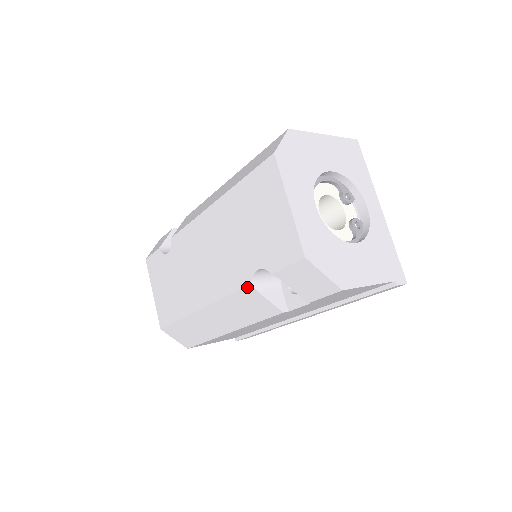
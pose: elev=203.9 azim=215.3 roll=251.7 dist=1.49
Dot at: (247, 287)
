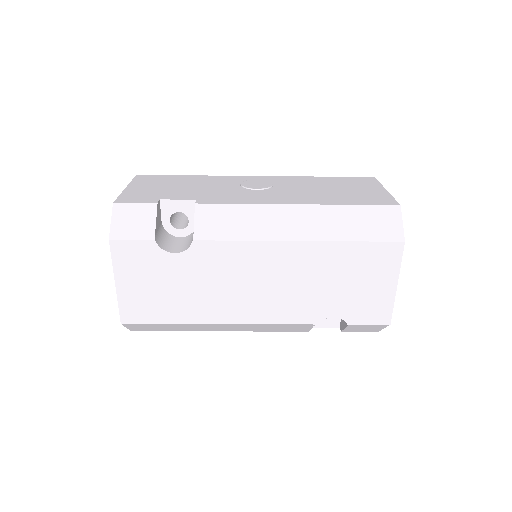
Dot at: (310, 324)
